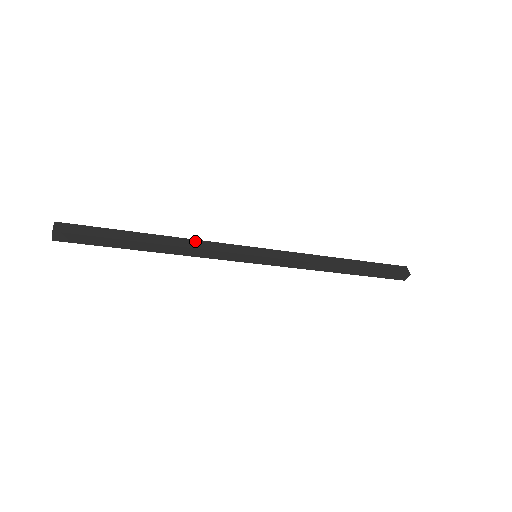
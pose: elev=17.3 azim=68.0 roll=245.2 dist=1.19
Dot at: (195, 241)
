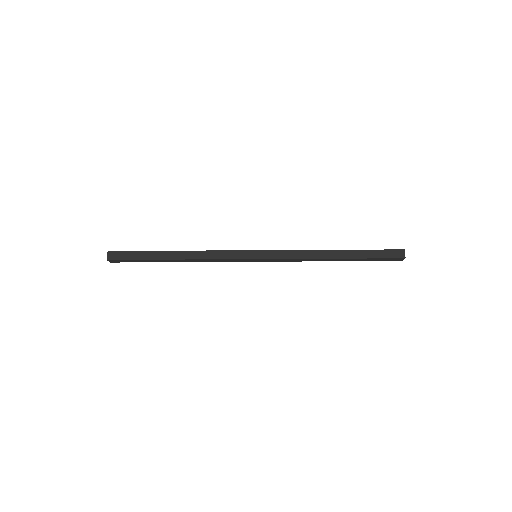
Dot at: occluded
